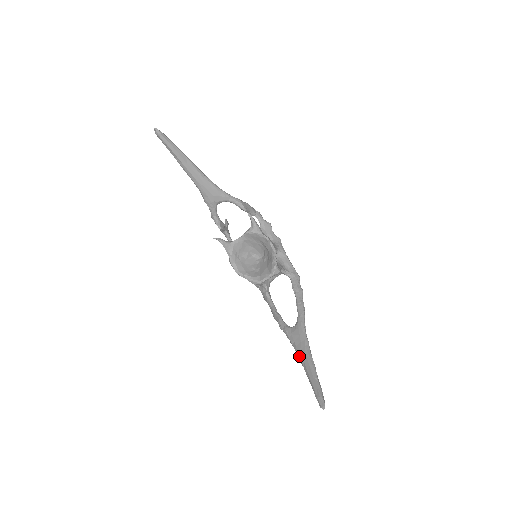
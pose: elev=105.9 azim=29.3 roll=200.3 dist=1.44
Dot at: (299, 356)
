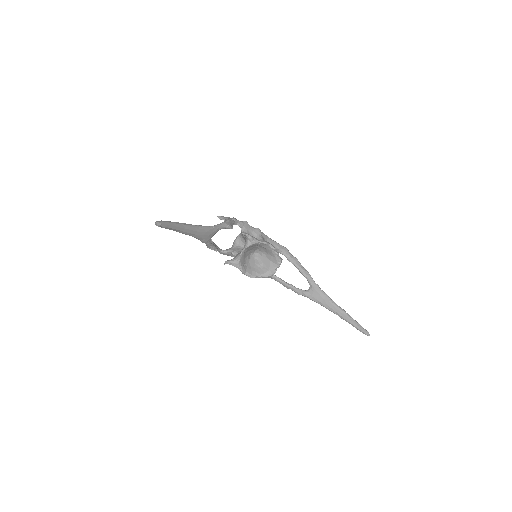
Dot at: (328, 309)
